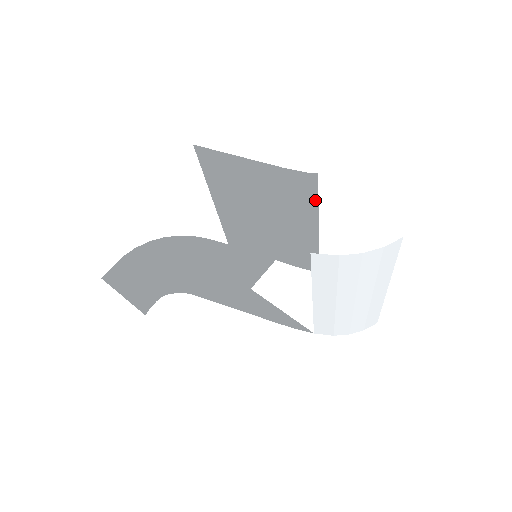
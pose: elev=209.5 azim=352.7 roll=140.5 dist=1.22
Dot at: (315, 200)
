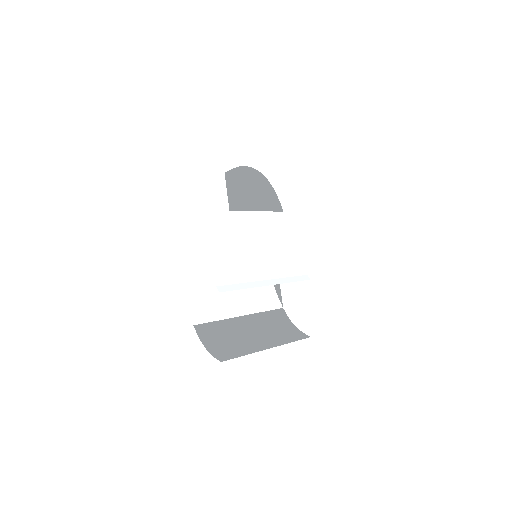
Dot at: (241, 287)
